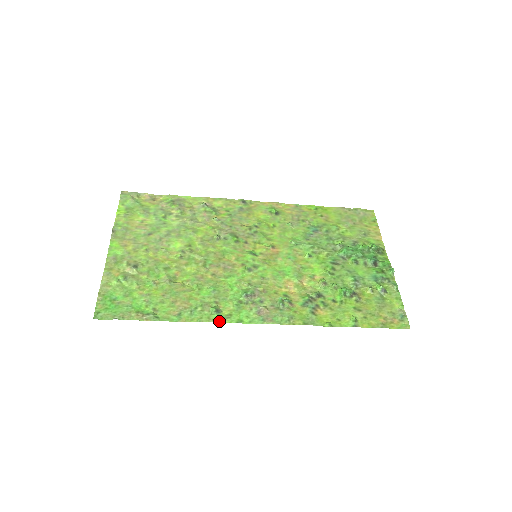
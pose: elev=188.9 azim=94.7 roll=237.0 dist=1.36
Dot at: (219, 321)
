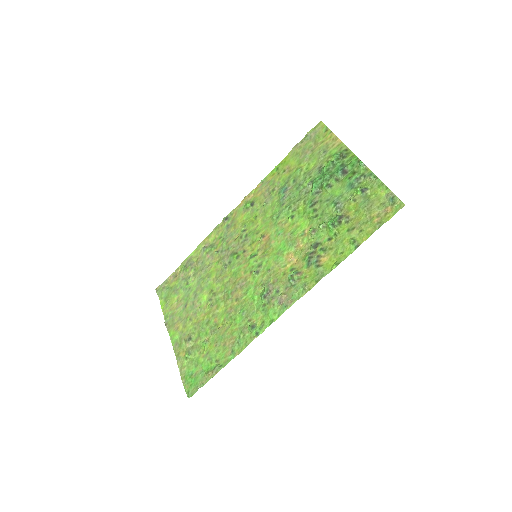
Dot at: (258, 334)
